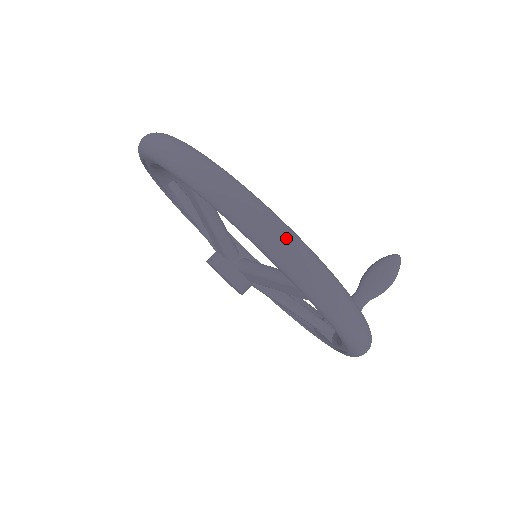
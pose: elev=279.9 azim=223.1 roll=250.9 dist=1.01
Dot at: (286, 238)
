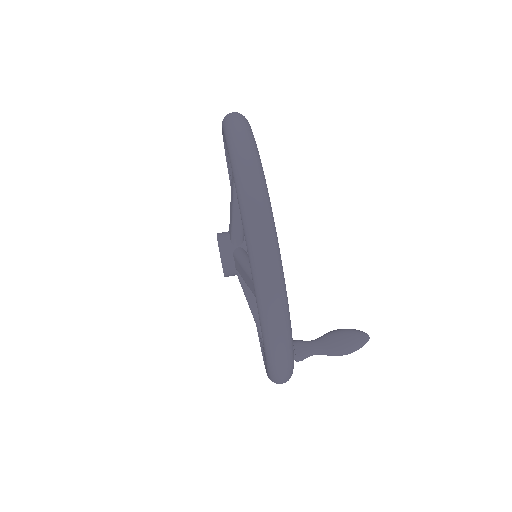
Dot at: (267, 238)
